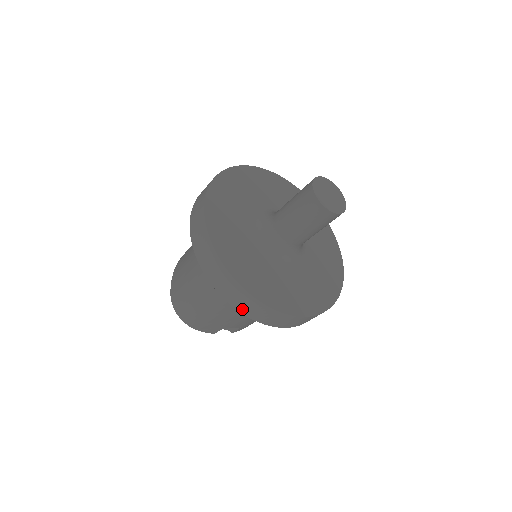
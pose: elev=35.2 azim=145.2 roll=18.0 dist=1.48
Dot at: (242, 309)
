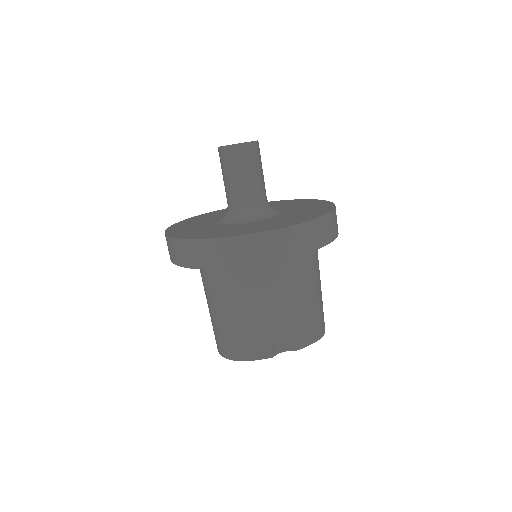
Dot at: (216, 264)
